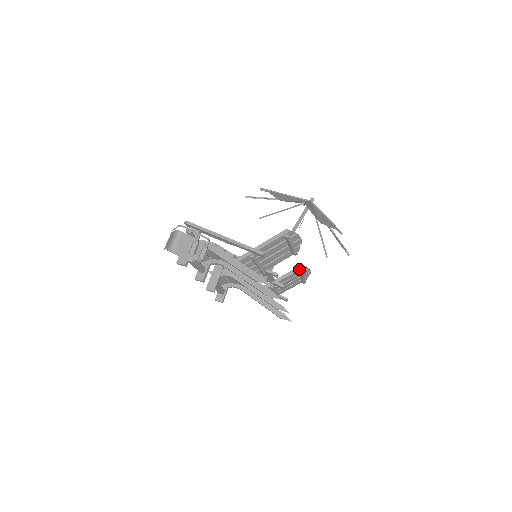
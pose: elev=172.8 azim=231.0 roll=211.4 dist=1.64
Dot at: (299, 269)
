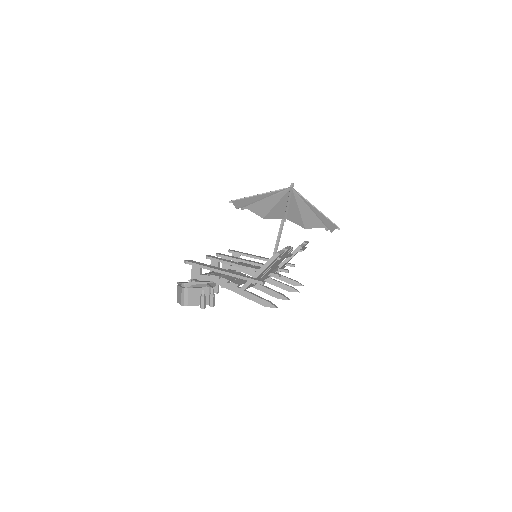
Dot at: (298, 250)
